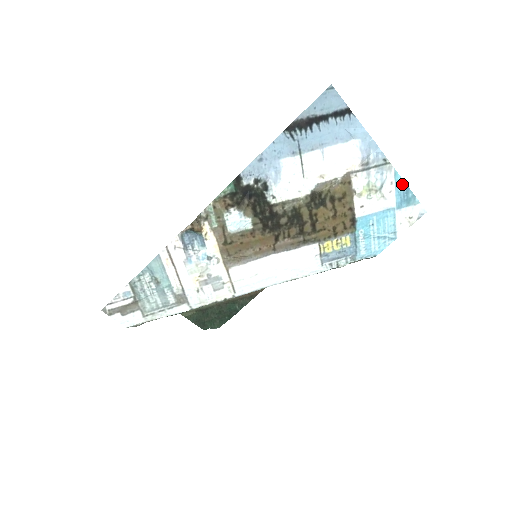
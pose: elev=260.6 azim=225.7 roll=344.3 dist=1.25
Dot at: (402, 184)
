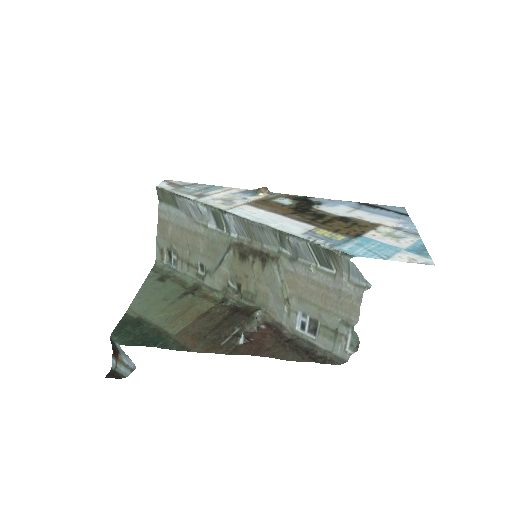
Dot at: (422, 246)
